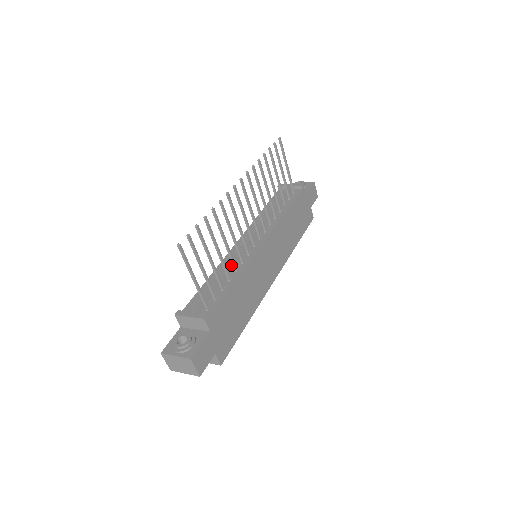
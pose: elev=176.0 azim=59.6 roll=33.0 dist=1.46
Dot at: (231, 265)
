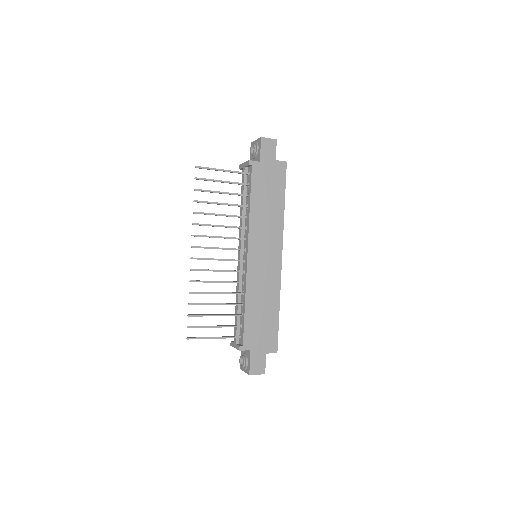
Dot at: (238, 291)
